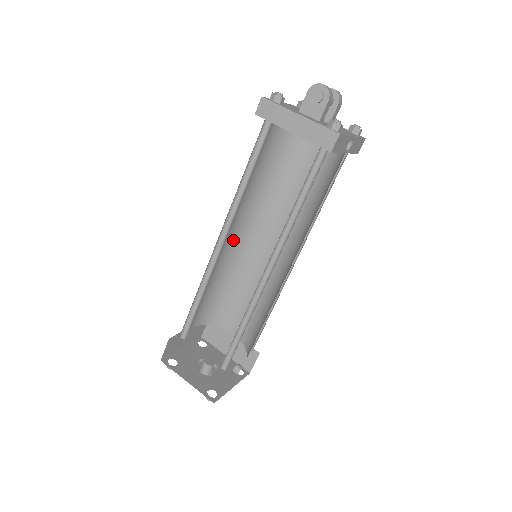
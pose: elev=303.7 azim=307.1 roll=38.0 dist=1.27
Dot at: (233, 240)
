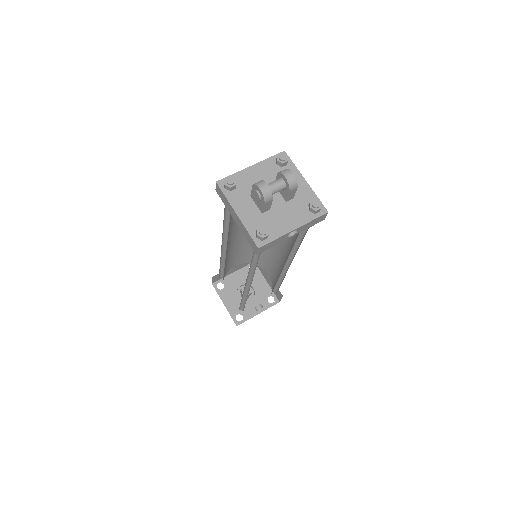
Dot at: occluded
